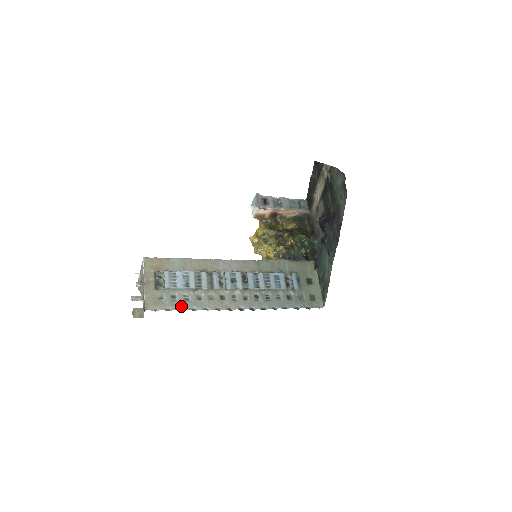
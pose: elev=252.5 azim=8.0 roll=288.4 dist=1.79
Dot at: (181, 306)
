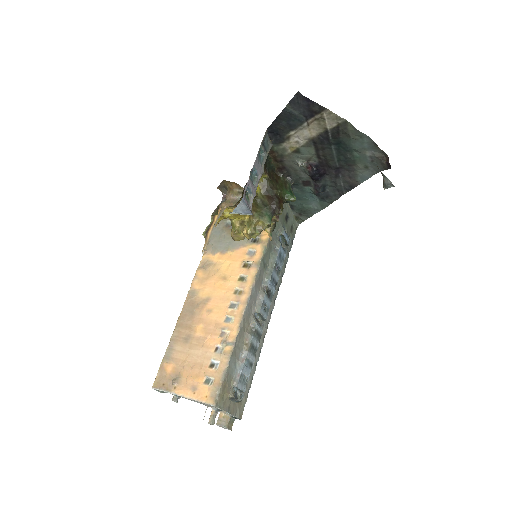
Dot at: (252, 377)
